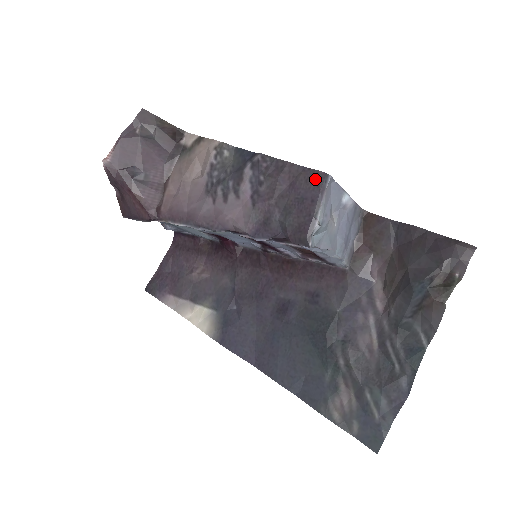
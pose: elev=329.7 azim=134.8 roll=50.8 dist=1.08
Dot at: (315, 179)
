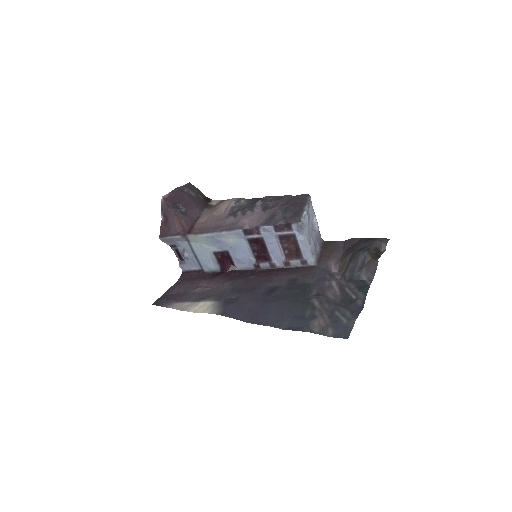
Dot at: (302, 197)
